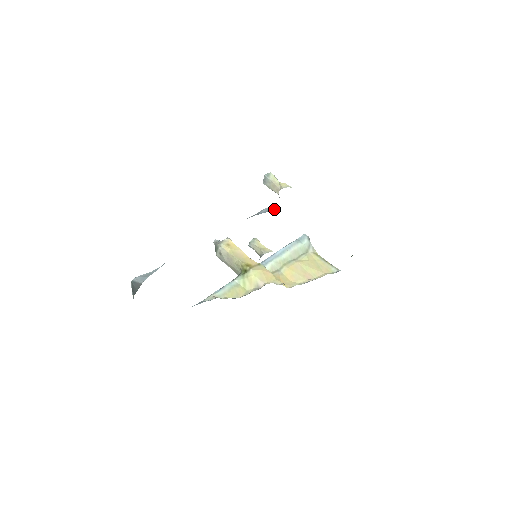
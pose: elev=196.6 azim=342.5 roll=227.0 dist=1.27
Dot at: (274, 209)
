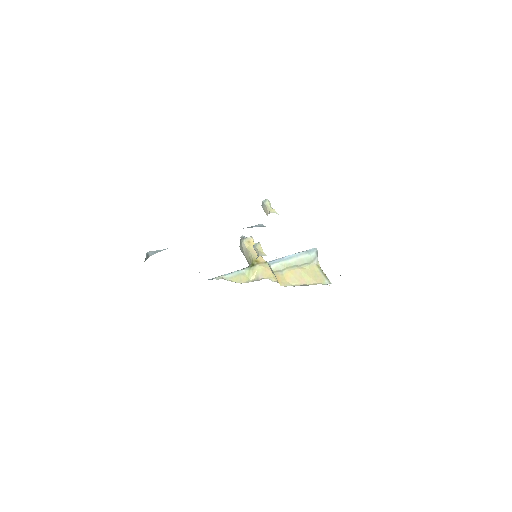
Dot at: (265, 226)
